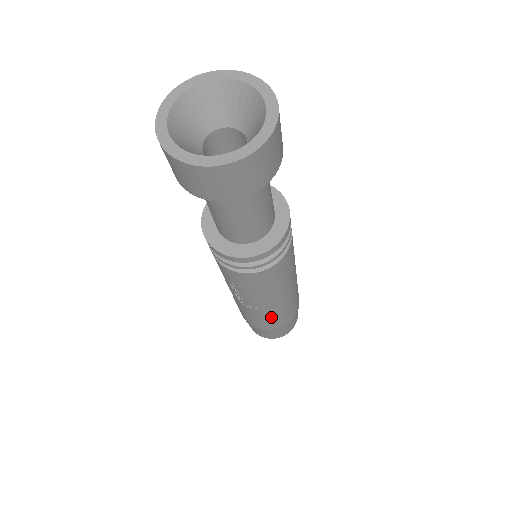
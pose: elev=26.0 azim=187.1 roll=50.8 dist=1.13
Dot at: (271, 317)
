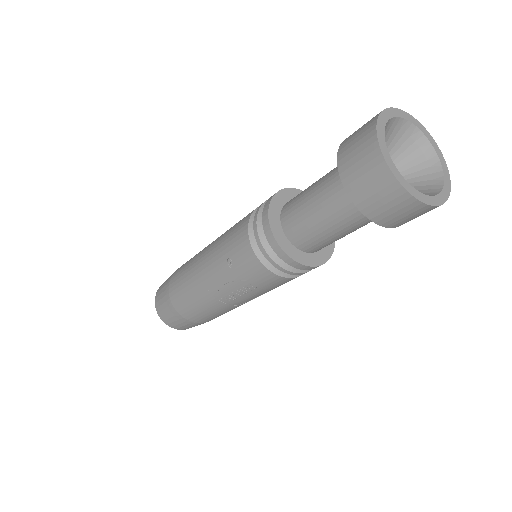
Dot at: occluded
